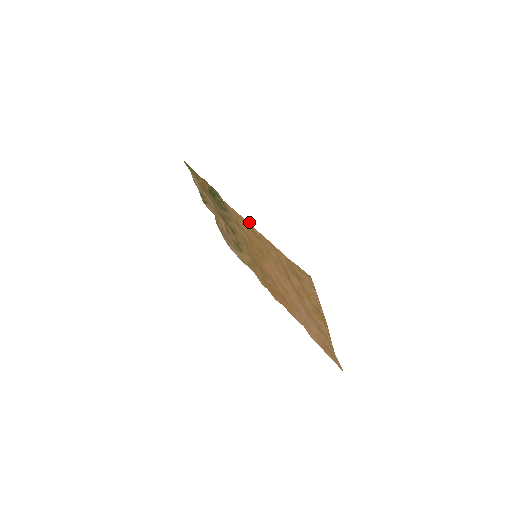
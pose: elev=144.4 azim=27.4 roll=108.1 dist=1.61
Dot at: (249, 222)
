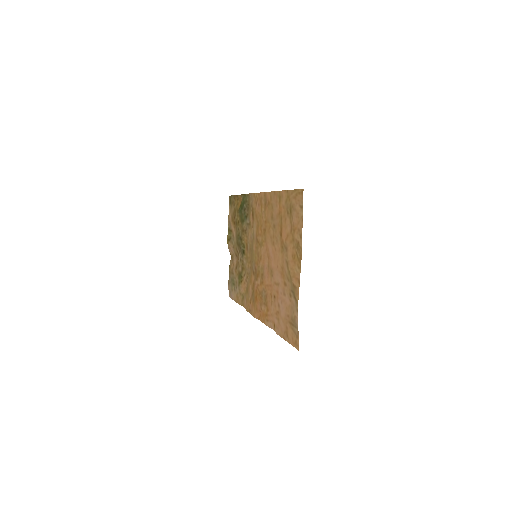
Dot at: (266, 192)
